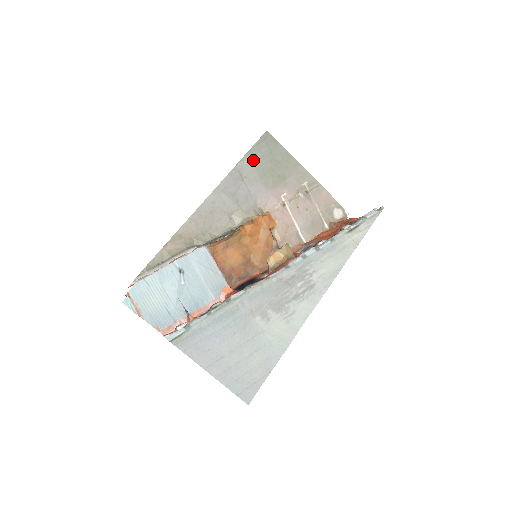
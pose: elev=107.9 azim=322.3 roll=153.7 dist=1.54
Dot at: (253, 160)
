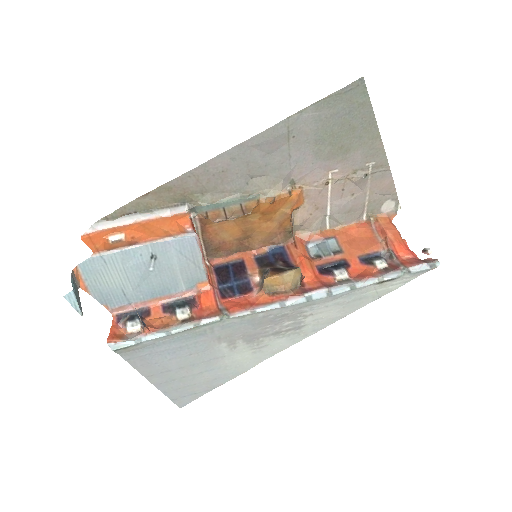
Dot at: (317, 116)
